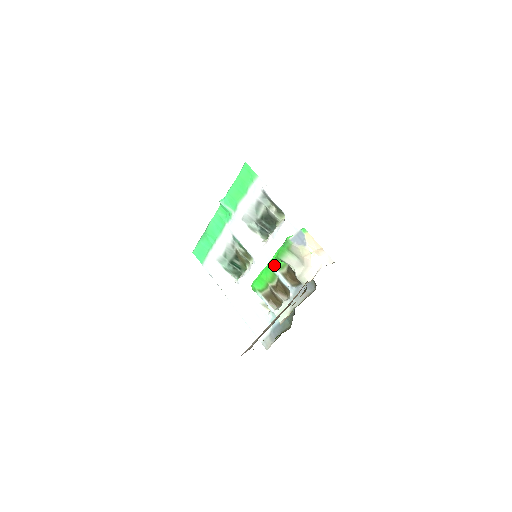
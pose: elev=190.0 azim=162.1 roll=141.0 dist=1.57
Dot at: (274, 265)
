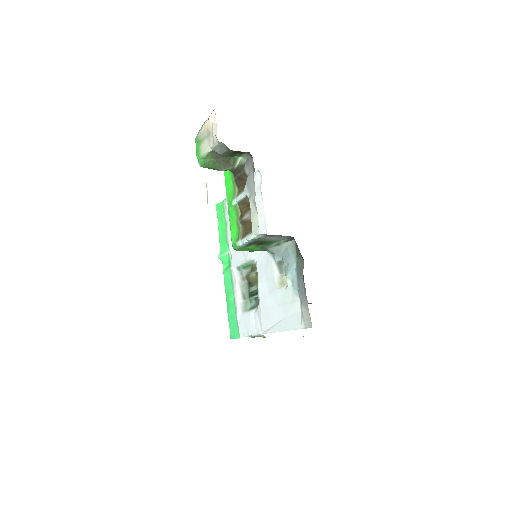
Dot at: (230, 200)
